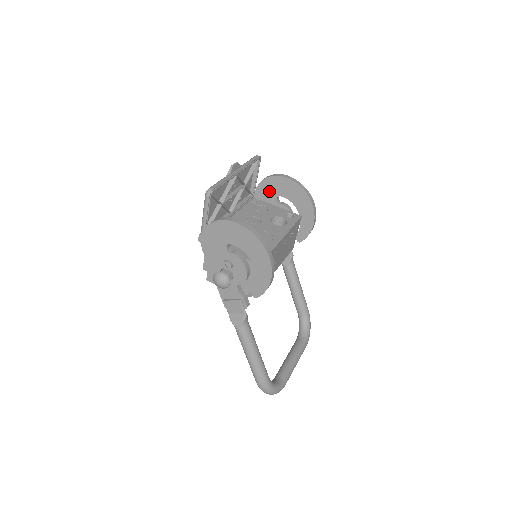
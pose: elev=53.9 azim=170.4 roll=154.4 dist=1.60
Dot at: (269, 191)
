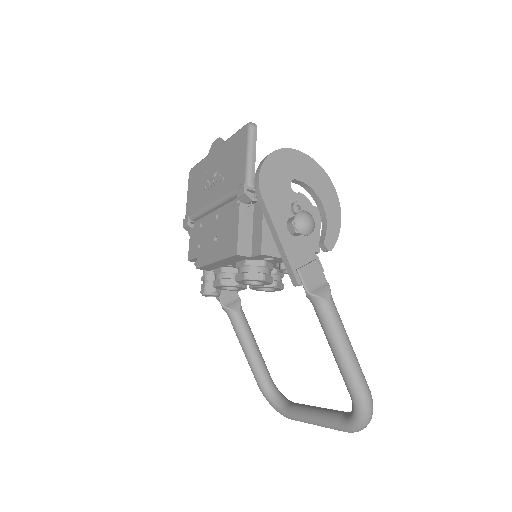
Dot at: occluded
